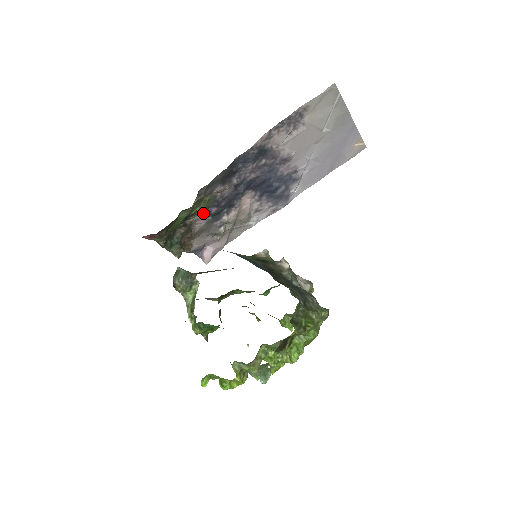
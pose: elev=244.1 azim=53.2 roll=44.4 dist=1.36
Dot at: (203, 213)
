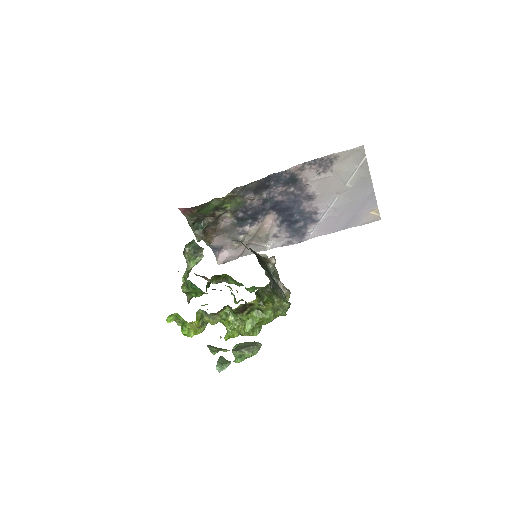
Dot at: (231, 213)
